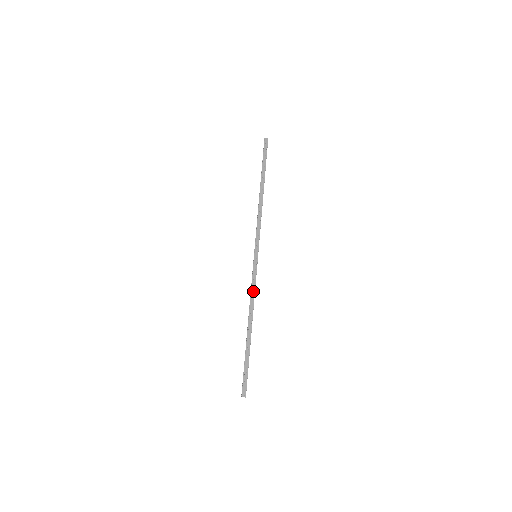
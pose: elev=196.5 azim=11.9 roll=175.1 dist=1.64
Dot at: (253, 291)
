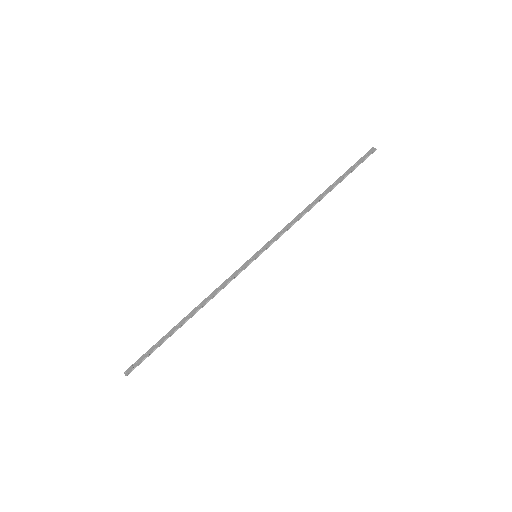
Dot at: (222, 286)
